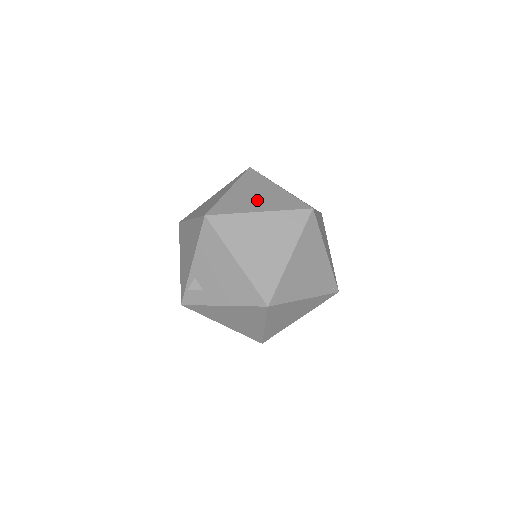
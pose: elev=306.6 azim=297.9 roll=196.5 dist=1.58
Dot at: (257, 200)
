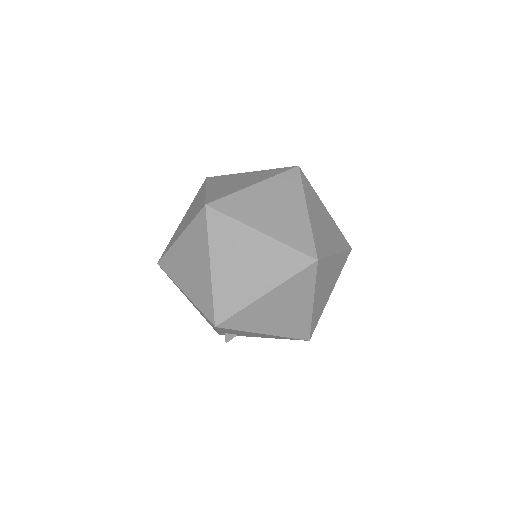
Dot at: (252, 274)
